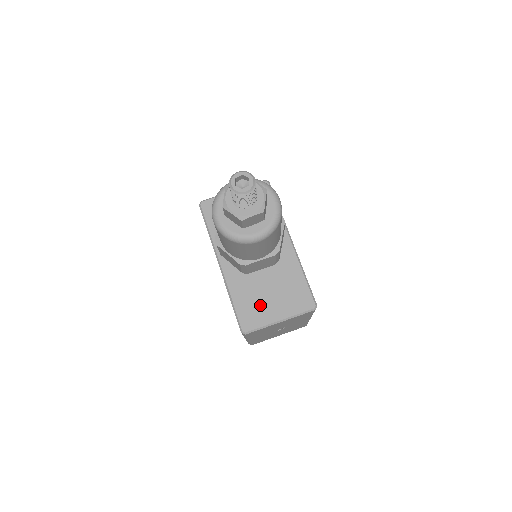
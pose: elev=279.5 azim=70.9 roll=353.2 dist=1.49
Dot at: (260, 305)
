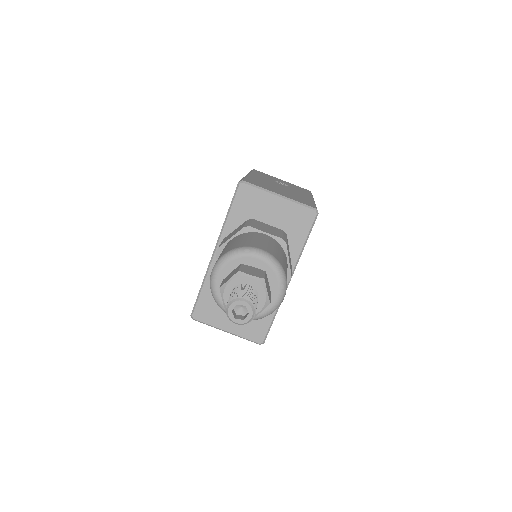
Dot at: (221, 309)
